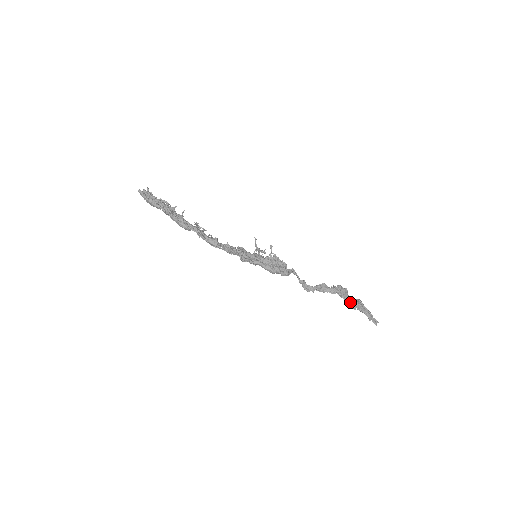
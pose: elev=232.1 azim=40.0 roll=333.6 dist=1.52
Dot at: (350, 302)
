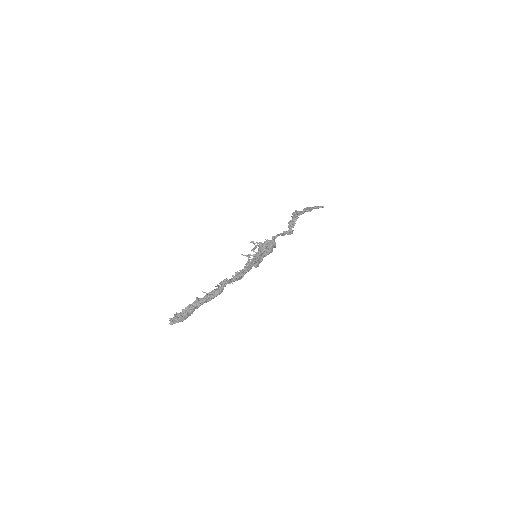
Dot at: (306, 211)
